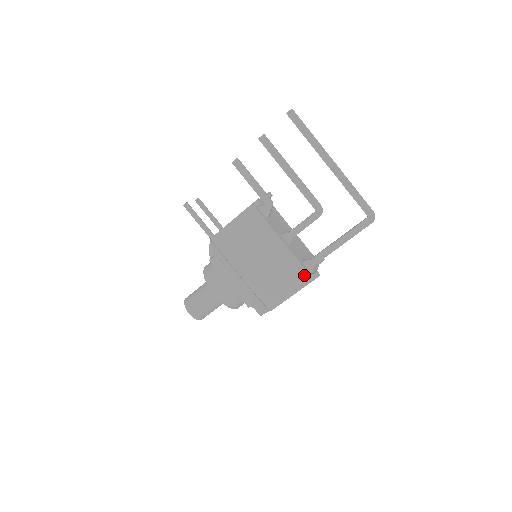
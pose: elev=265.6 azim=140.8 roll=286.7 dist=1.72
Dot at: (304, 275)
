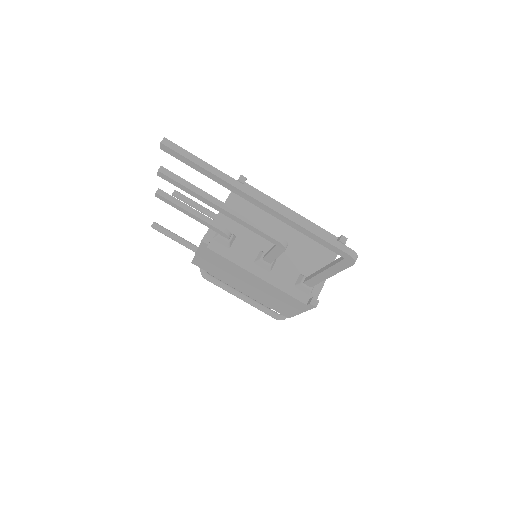
Dot at: (299, 303)
